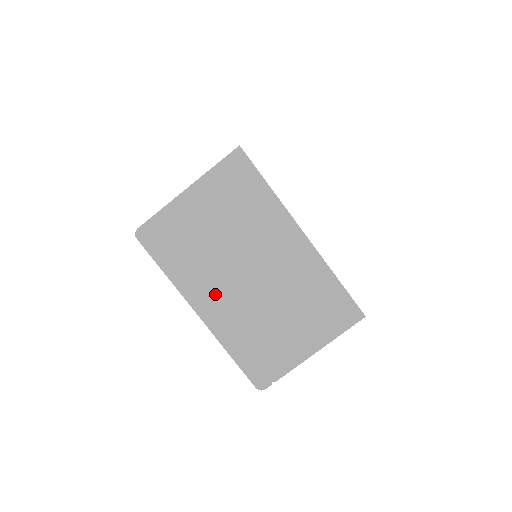
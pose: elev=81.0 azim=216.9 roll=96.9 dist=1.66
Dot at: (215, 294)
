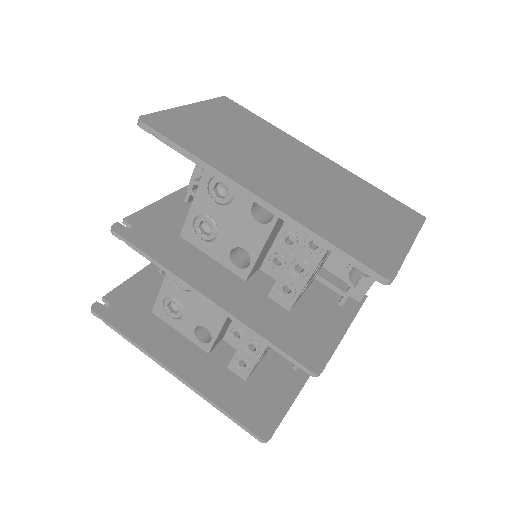
Dot at: (264, 180)
